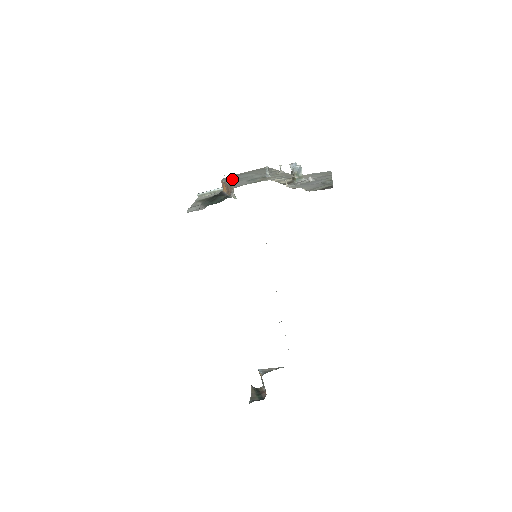
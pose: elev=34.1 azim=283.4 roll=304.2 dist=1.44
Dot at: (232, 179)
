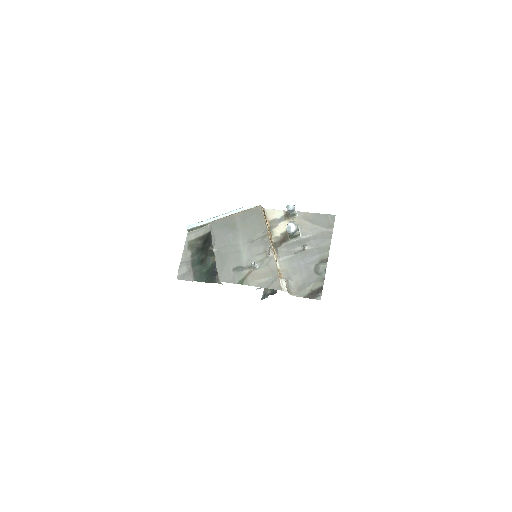
Dot at: (219, 242)
